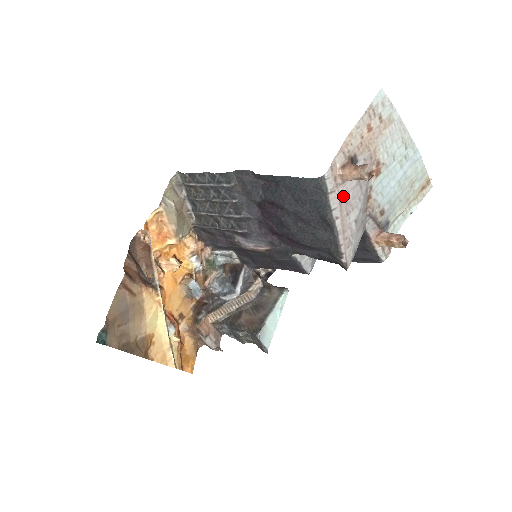
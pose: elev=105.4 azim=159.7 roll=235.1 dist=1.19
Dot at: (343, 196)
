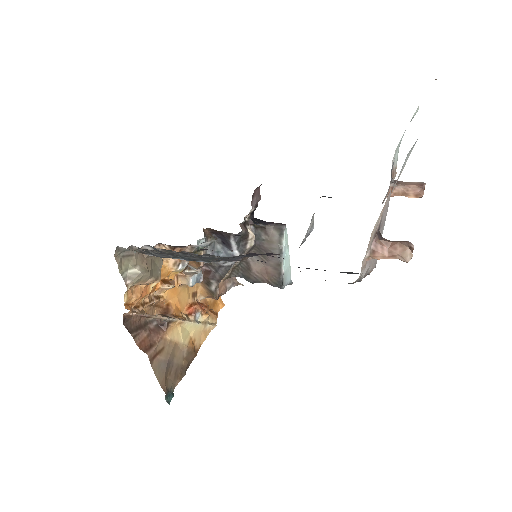
Dot at: occluded
